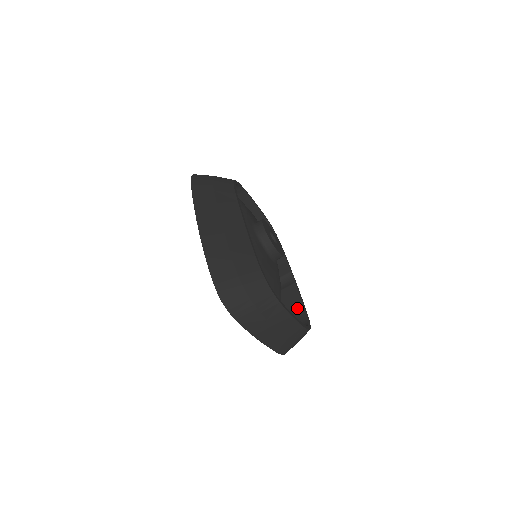
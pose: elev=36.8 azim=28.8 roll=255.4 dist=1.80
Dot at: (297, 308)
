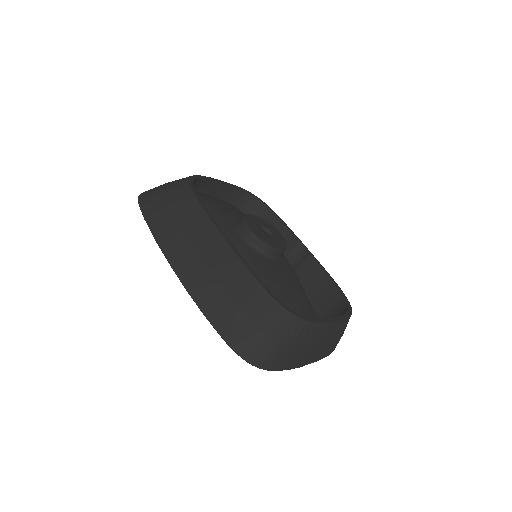
Dot at: (325, 285)
